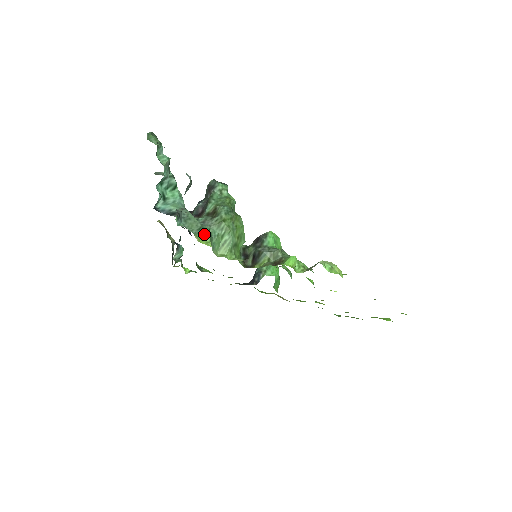
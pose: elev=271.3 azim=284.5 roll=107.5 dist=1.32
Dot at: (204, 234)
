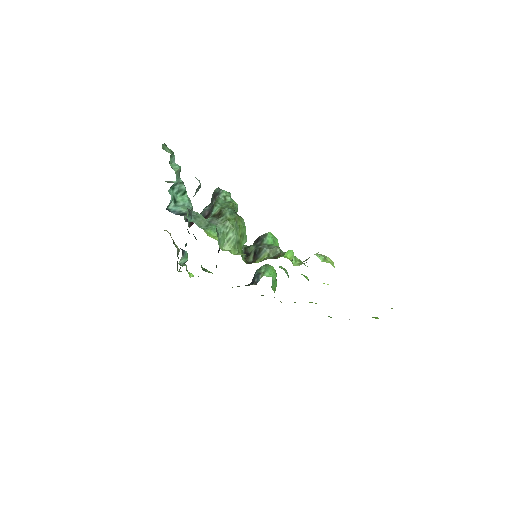
Dot at: (211, 230)
